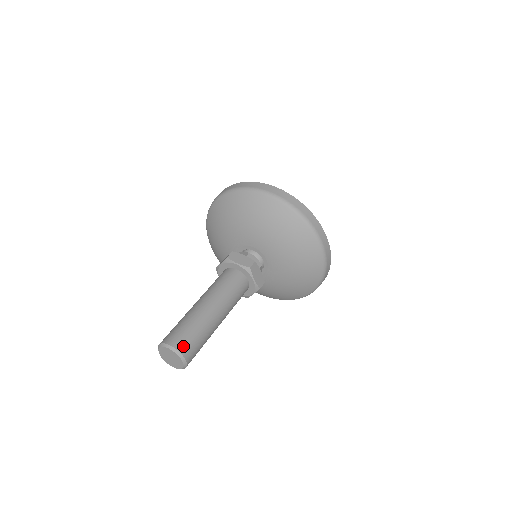
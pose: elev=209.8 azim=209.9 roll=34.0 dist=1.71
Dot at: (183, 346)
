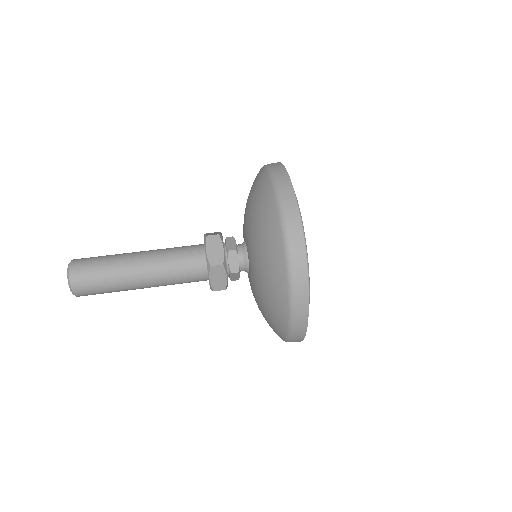
Dot at: (78, 280)
